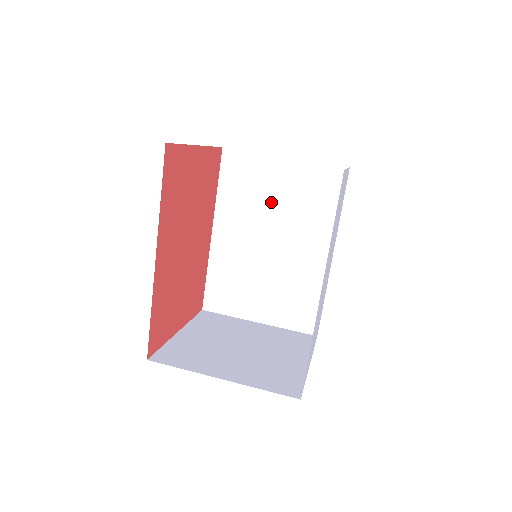
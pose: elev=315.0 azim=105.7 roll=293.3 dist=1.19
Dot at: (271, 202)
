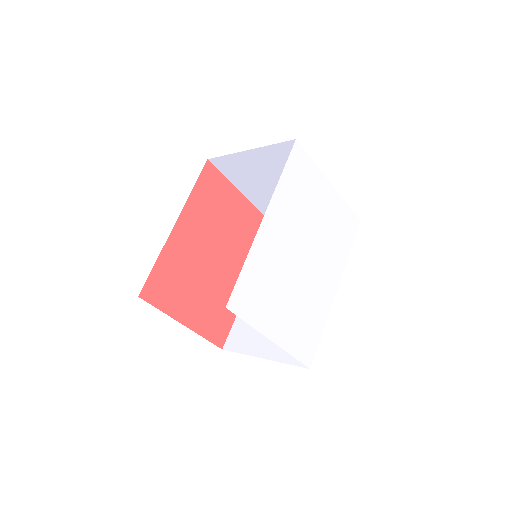
Dot at: occluded
